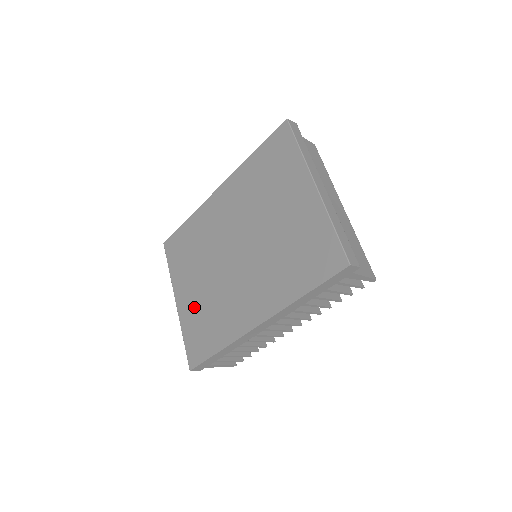
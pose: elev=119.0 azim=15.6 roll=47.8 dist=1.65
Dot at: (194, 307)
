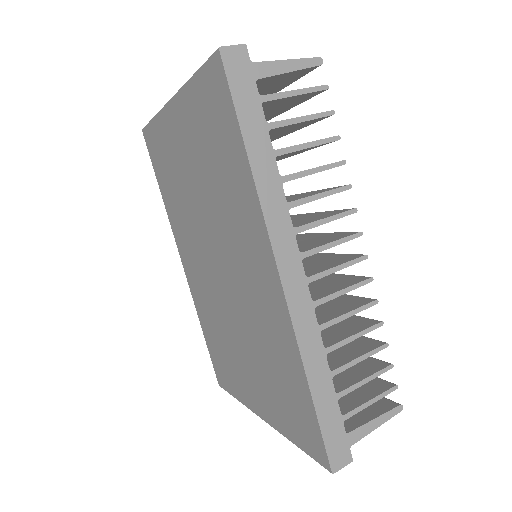
Dot at: (265, 390)
